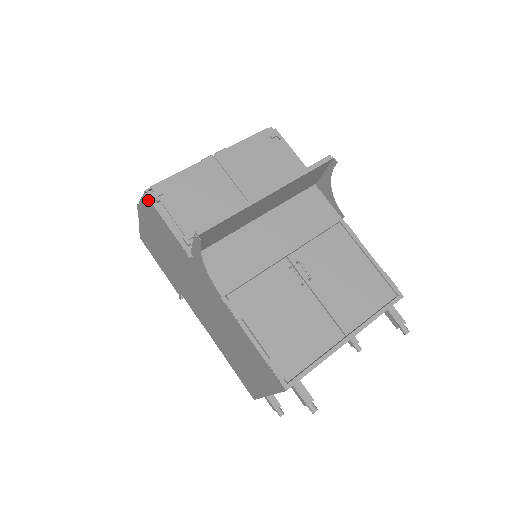
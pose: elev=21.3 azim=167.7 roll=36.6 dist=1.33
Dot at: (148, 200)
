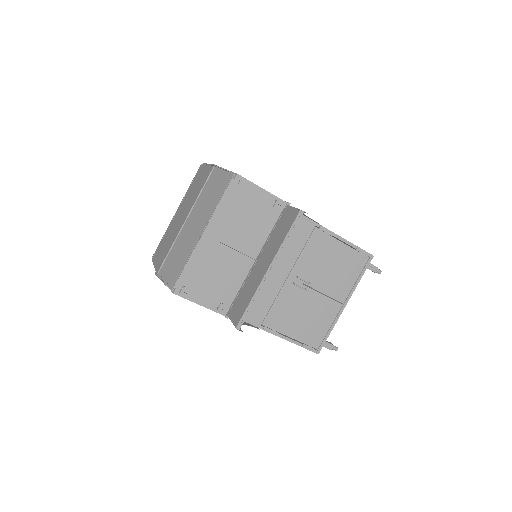
Dot at: (177, 294)
